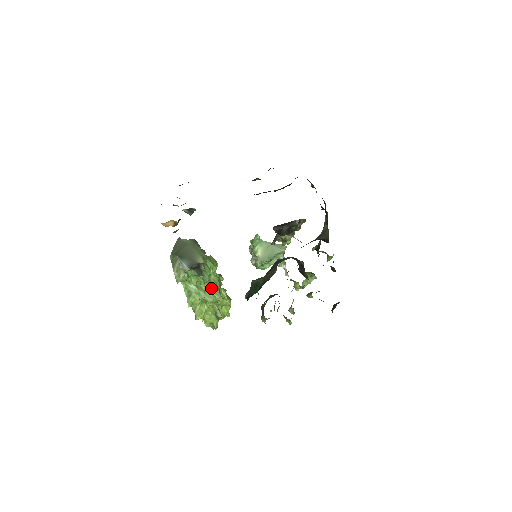
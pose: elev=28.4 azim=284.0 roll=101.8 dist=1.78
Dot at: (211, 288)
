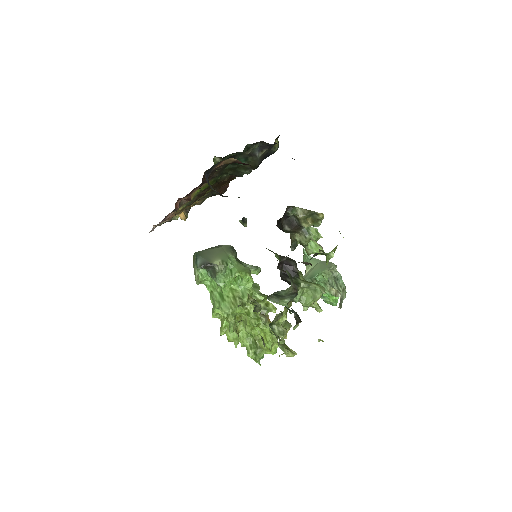
Dot at: (232, 298)
